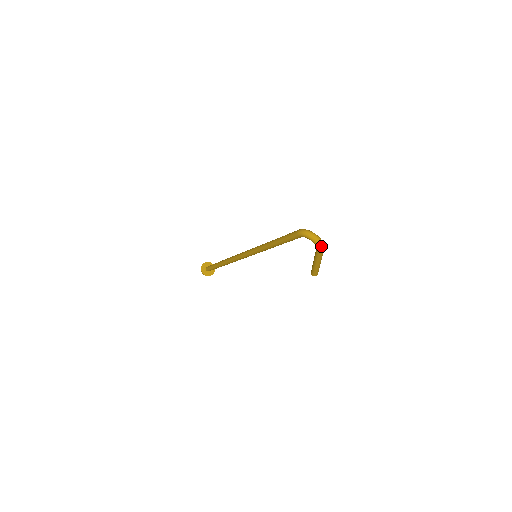
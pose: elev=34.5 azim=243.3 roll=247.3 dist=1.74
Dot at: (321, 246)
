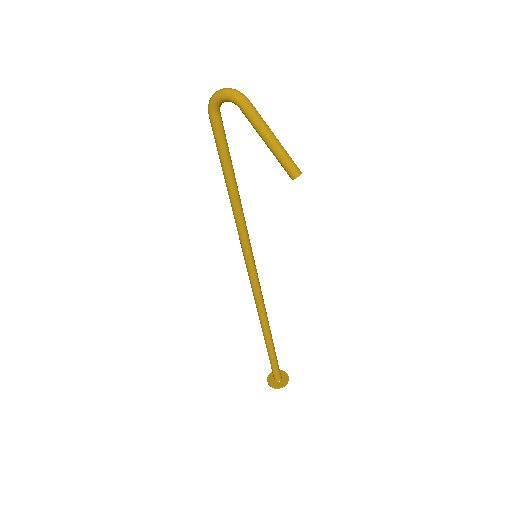
Dot at: (236, 94)
